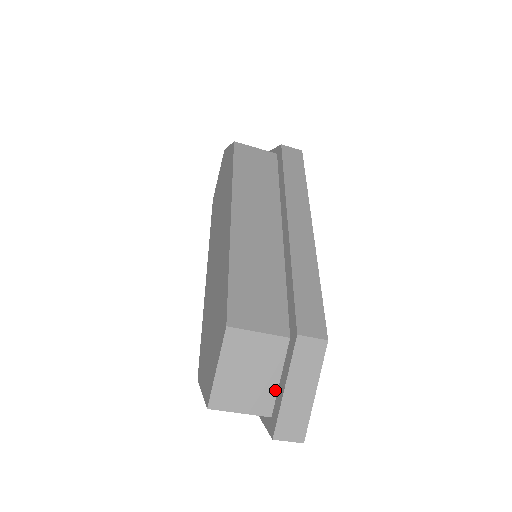
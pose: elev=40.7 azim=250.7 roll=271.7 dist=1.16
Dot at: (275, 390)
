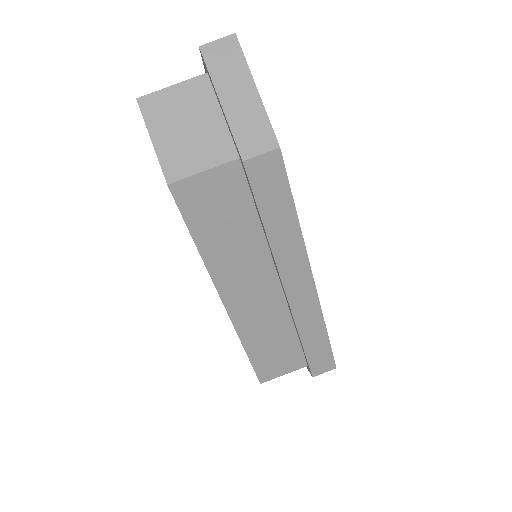
Dot at: occluded
